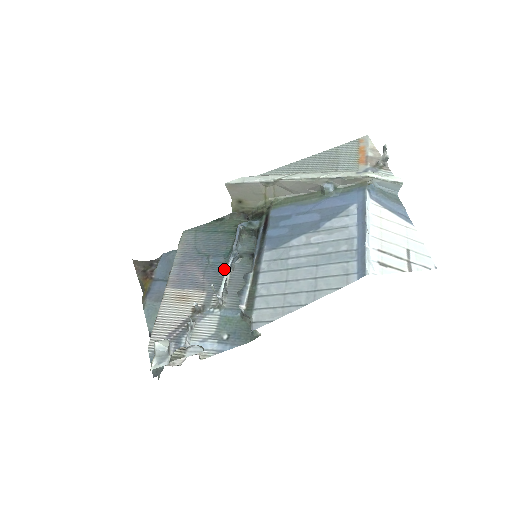
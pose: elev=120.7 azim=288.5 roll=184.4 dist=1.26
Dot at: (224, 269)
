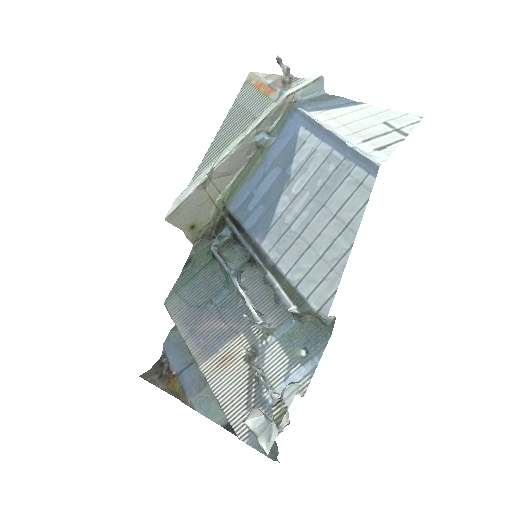
Dot at: (237, 297)
